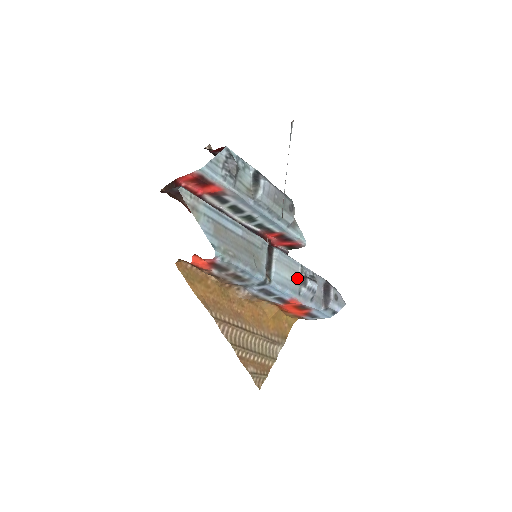
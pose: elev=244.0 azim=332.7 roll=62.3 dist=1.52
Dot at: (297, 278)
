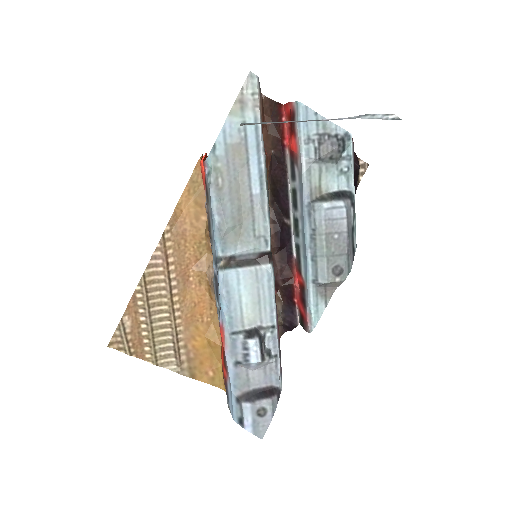
Dot at: (253, 323)
